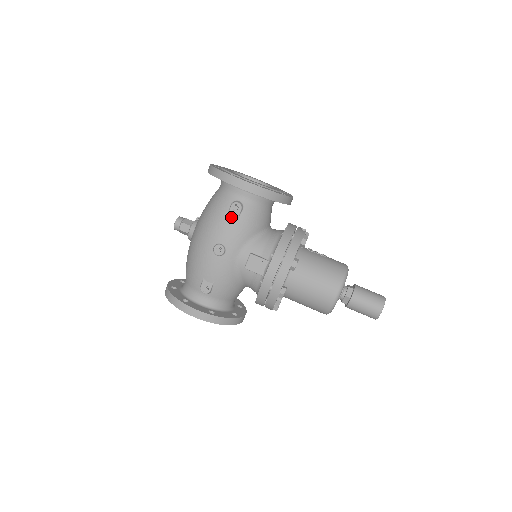
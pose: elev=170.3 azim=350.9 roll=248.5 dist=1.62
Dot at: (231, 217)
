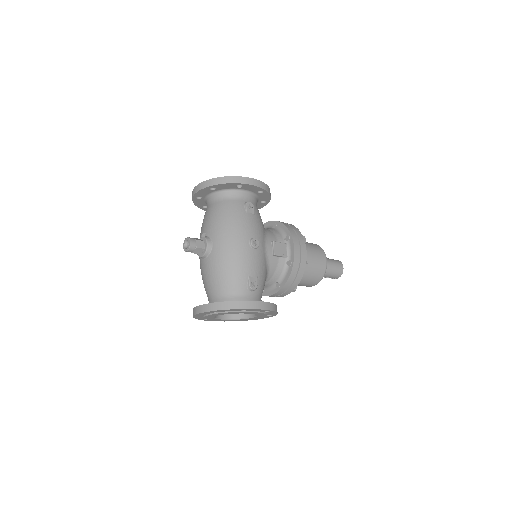
Dot at: (250, 215)
